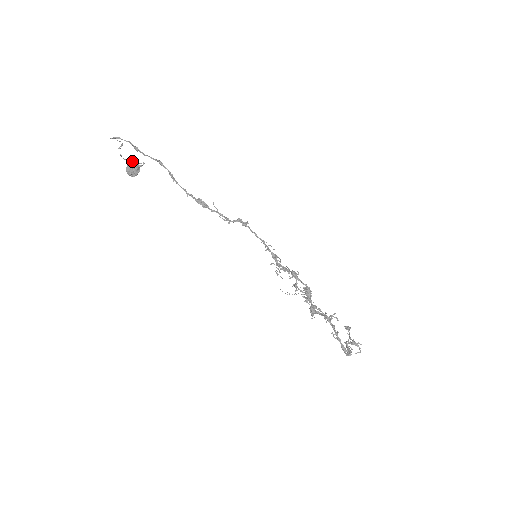
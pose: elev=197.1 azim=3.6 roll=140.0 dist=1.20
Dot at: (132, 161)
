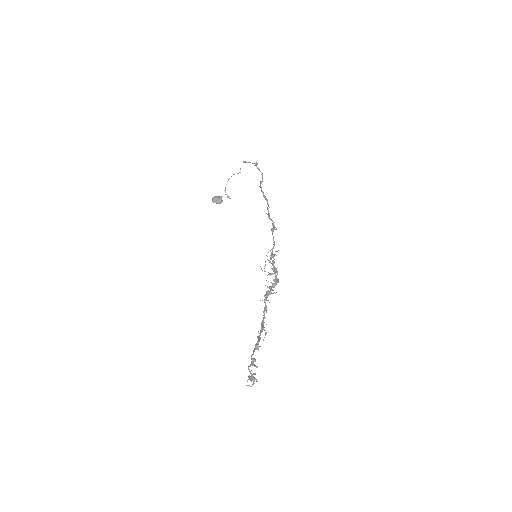
Dot at: occluded
